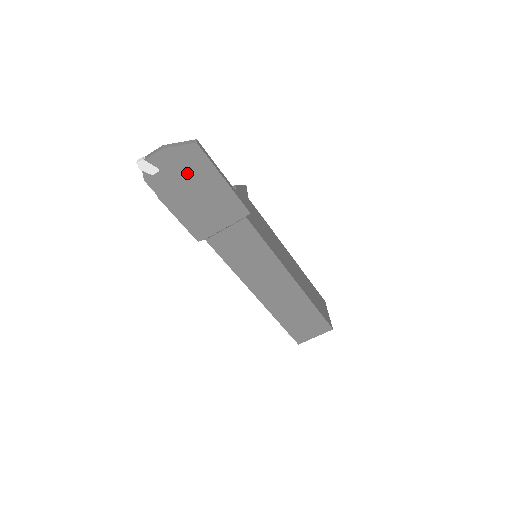
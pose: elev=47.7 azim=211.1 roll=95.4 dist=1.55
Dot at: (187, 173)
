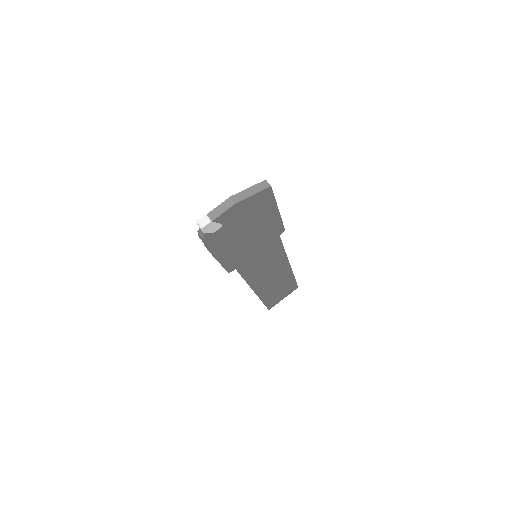
Dot at: (248, 218)
